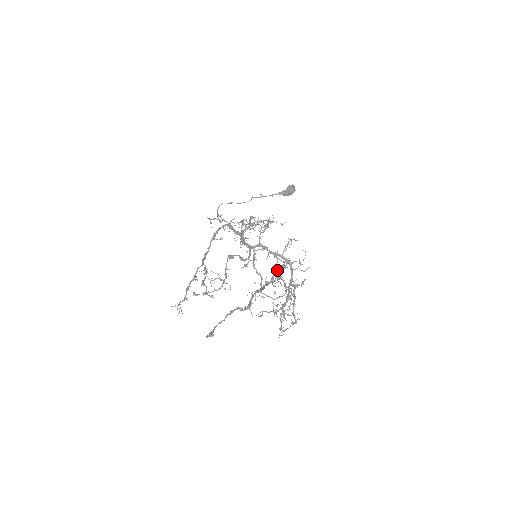
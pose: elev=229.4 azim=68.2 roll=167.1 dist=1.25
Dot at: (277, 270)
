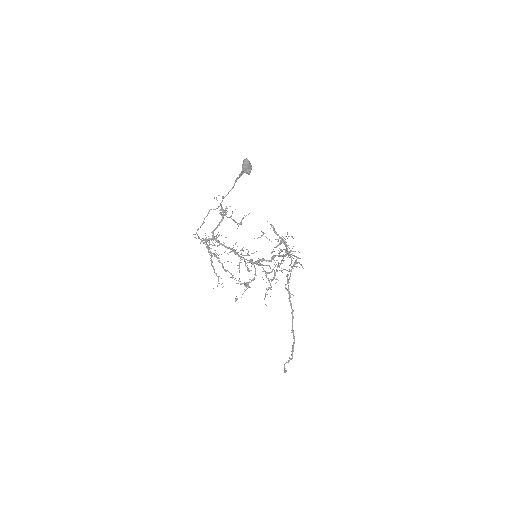
Dot at: (291, 306)
